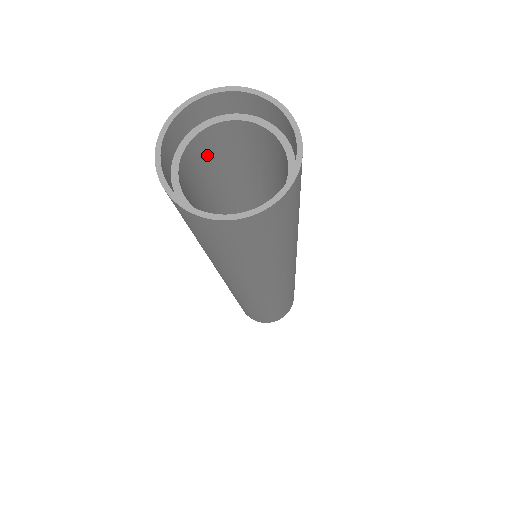
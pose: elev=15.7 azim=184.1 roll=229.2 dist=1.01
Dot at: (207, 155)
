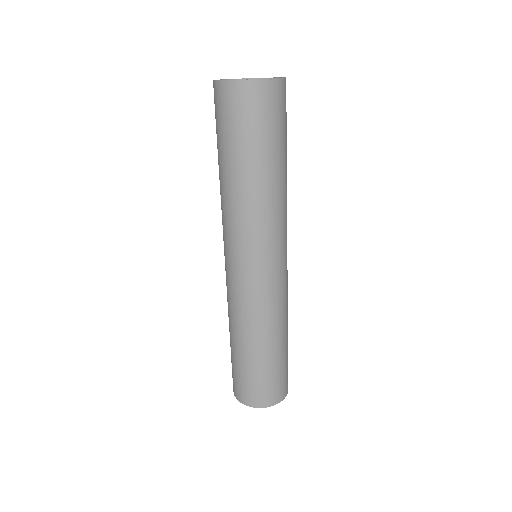
Dot at: occluded
